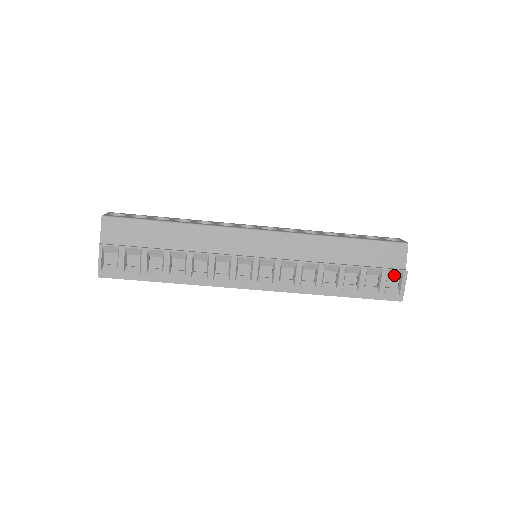
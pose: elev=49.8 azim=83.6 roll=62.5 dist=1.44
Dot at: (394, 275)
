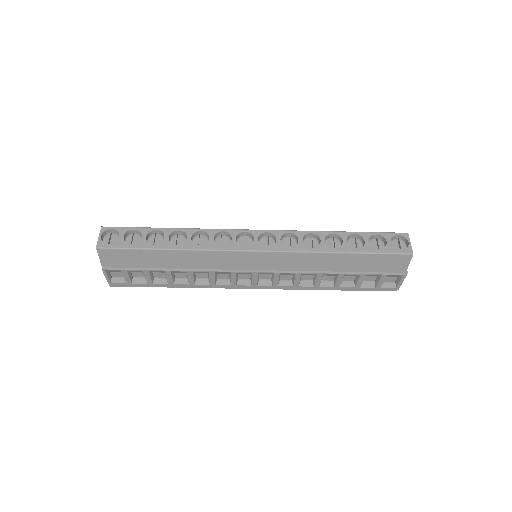
Dot at: (393, 276)
